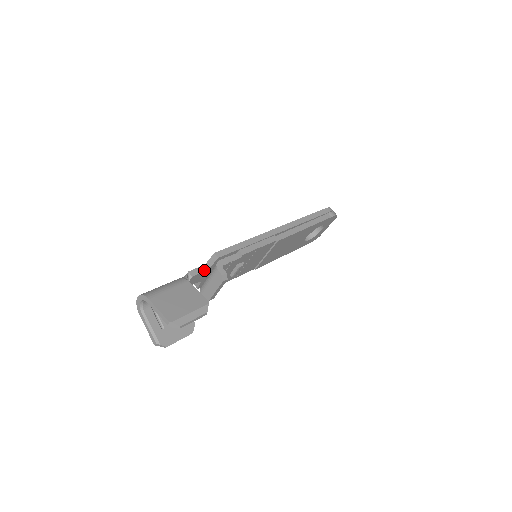
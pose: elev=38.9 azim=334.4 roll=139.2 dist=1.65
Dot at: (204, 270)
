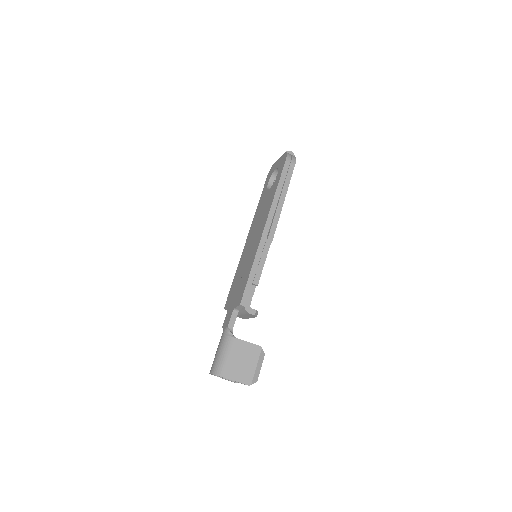
Dot at: (236, 314)
